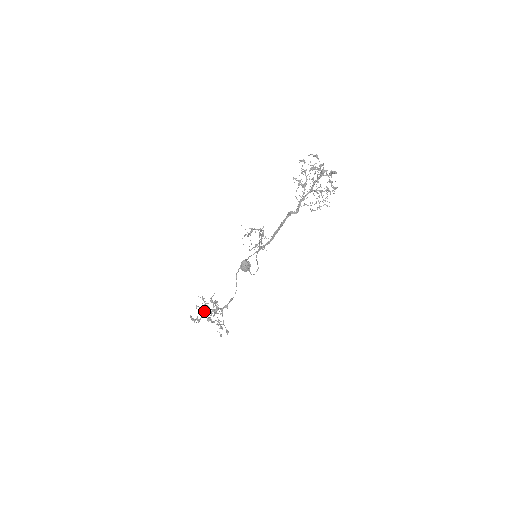
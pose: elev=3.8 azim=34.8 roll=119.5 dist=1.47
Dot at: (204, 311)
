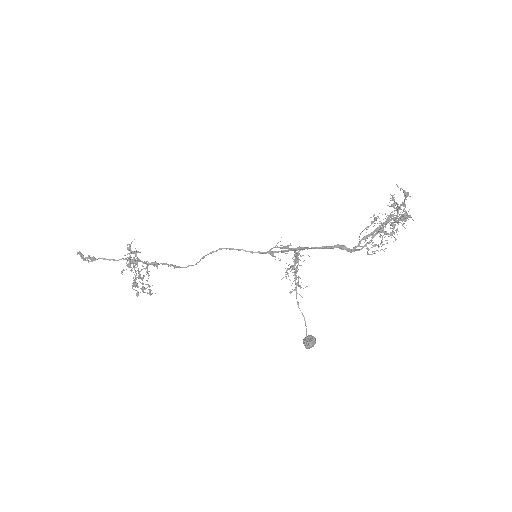
Dot at: (134, 279)
